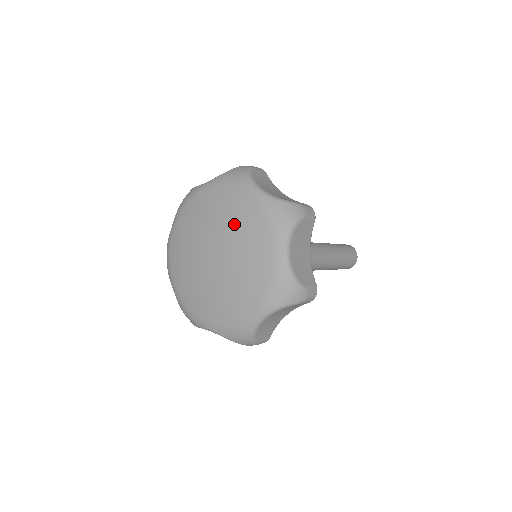
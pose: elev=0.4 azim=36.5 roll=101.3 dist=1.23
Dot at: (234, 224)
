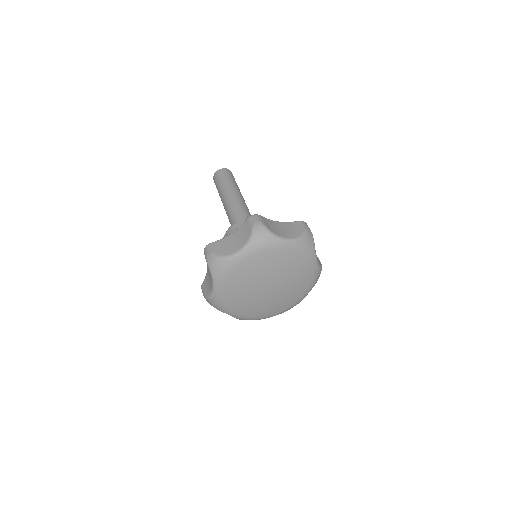
Dot at: (281, 267)
